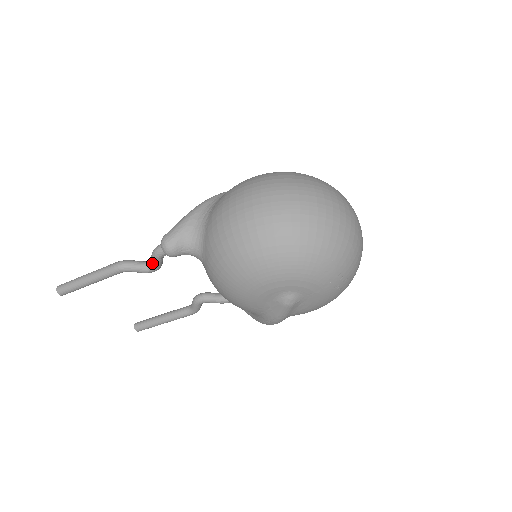
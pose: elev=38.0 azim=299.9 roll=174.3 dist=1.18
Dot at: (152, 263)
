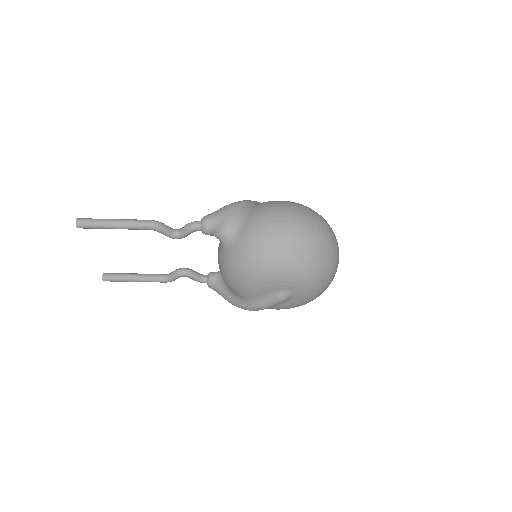
Dot at: (182, 232)
